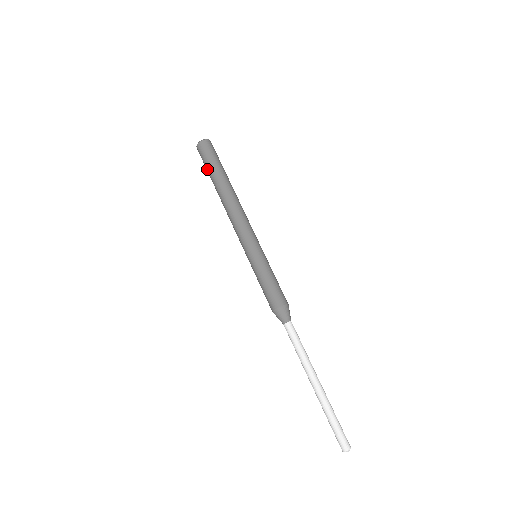
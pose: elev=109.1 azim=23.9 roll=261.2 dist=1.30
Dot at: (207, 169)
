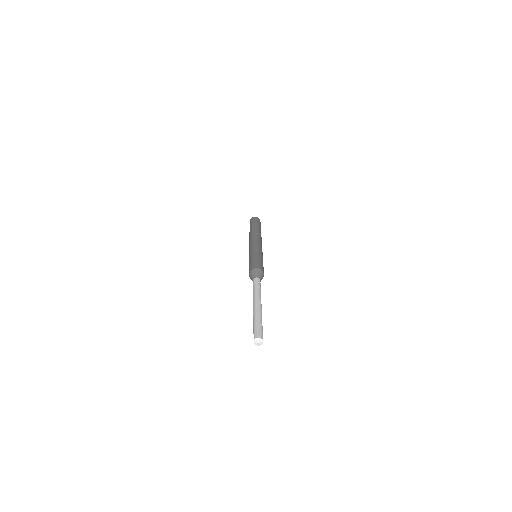
Dot at: occluded
